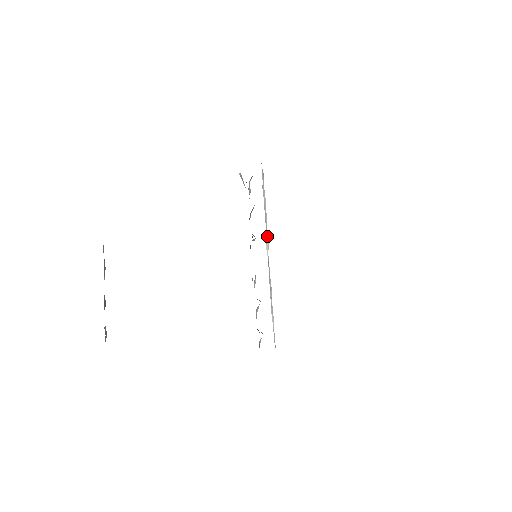
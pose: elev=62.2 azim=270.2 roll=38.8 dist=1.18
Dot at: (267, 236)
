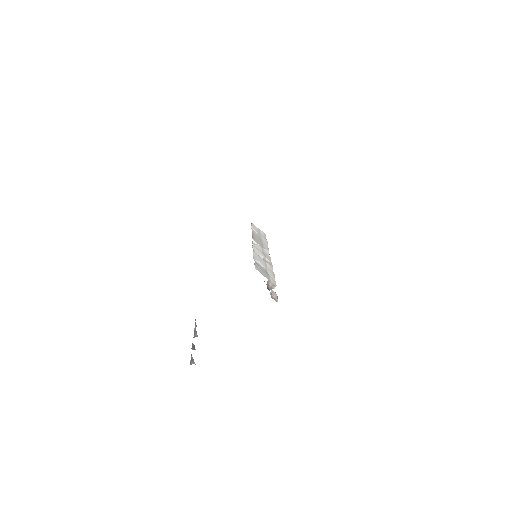
Dot at: (266, 248)
